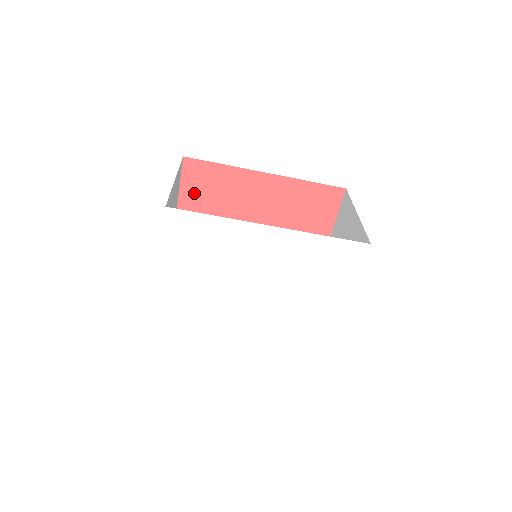
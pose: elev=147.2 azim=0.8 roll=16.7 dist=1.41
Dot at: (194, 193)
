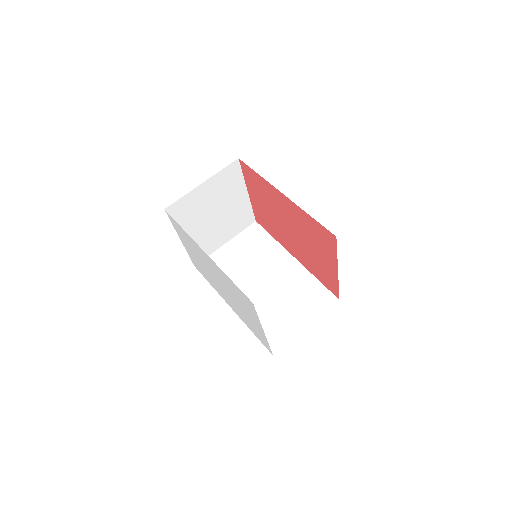
Dot at: (252, 185)
